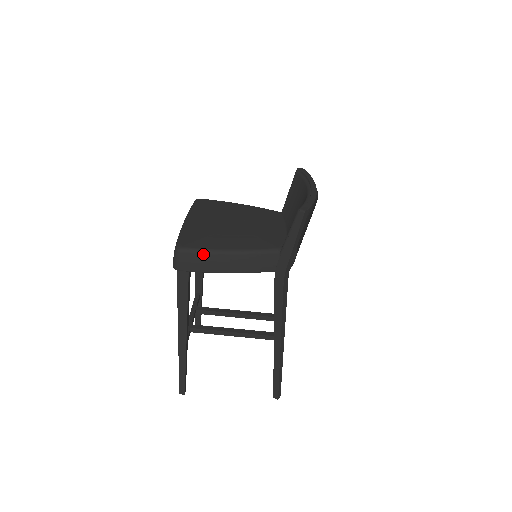
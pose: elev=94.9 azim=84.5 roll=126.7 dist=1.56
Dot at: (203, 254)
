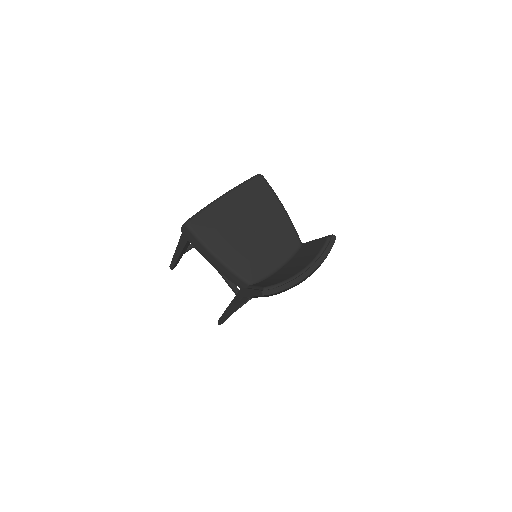
Dot at: (199, 242)
